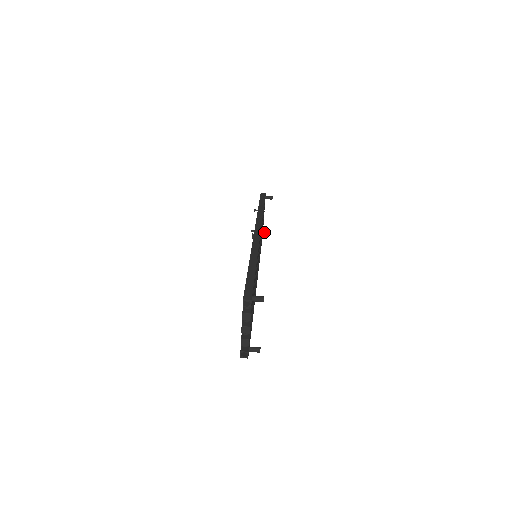
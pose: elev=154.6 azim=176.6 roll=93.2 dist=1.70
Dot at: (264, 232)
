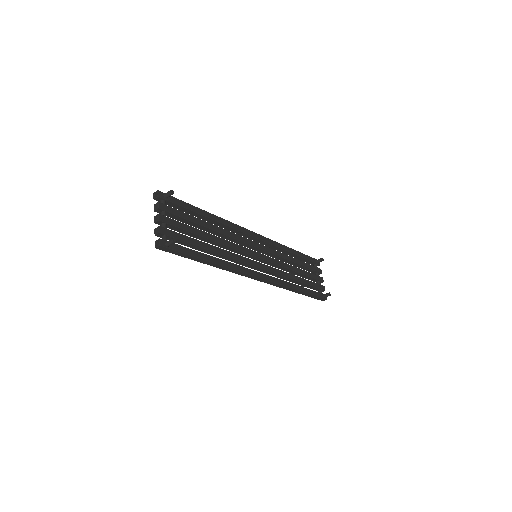
Dot at: (323, 295)
